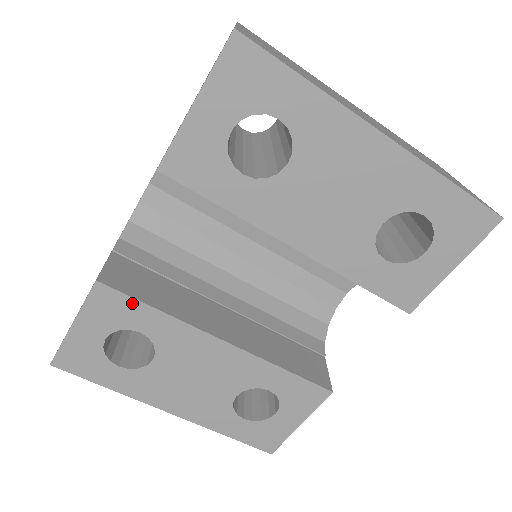
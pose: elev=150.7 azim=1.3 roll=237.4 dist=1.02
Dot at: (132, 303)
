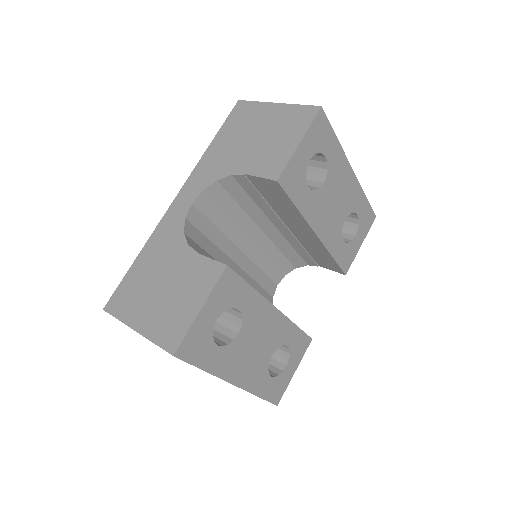
Dot at: (241, 283)
